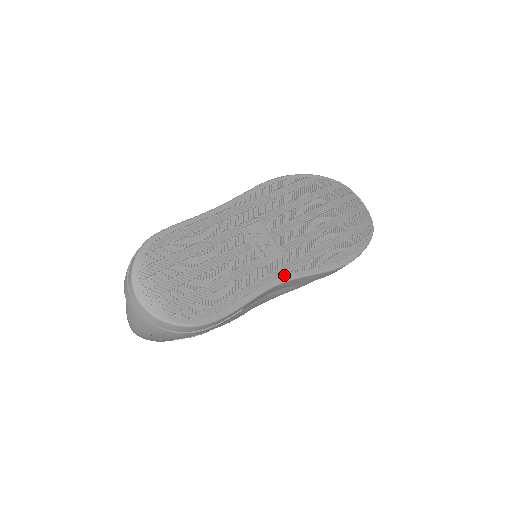
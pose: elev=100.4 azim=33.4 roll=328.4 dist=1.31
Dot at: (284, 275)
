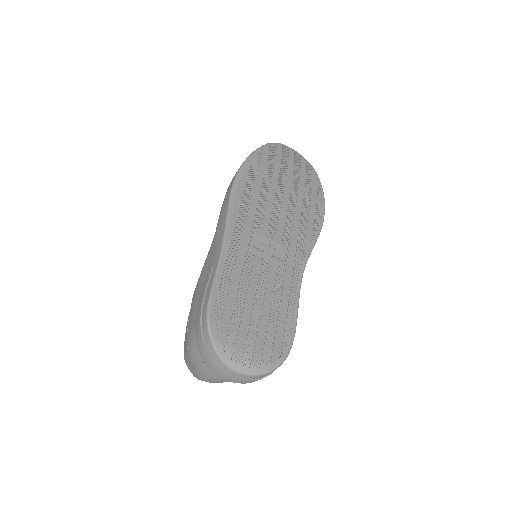
Dot at: (300, 265)
